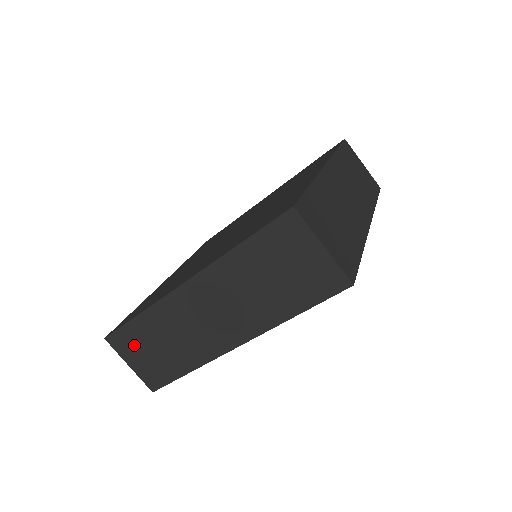
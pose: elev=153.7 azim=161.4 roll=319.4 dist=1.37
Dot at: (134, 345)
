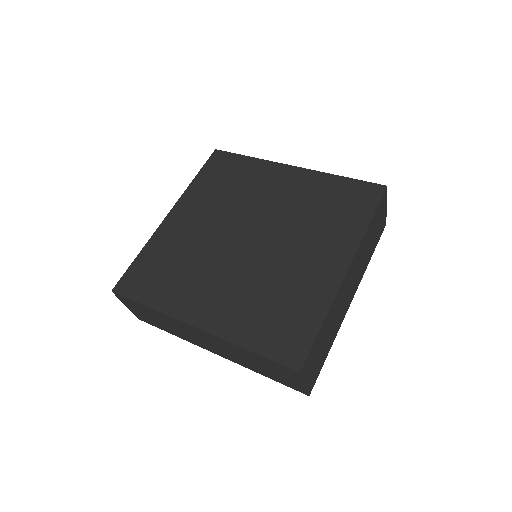
Dot at: (136, 307)
